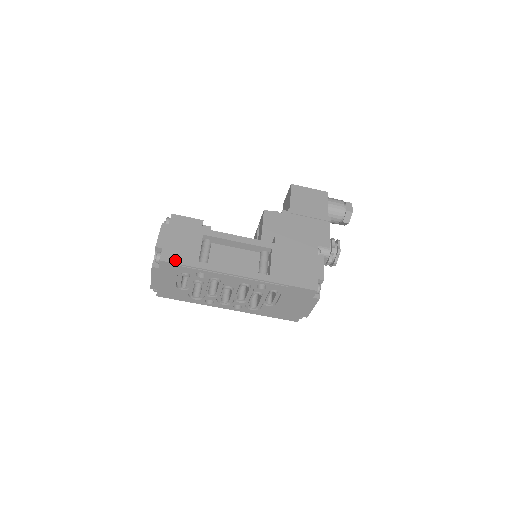
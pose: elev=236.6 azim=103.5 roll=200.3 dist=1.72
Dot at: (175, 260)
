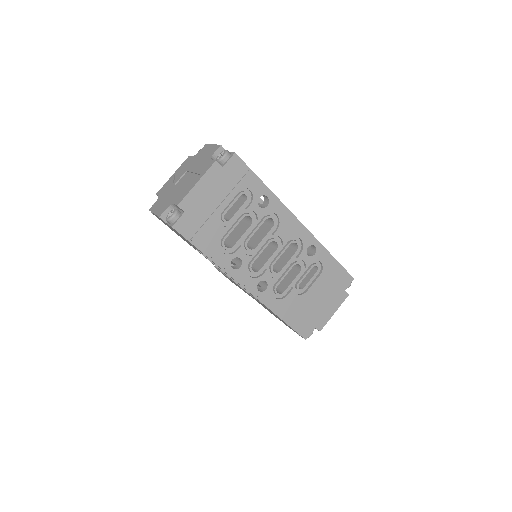
Dot at: (246, 166)
